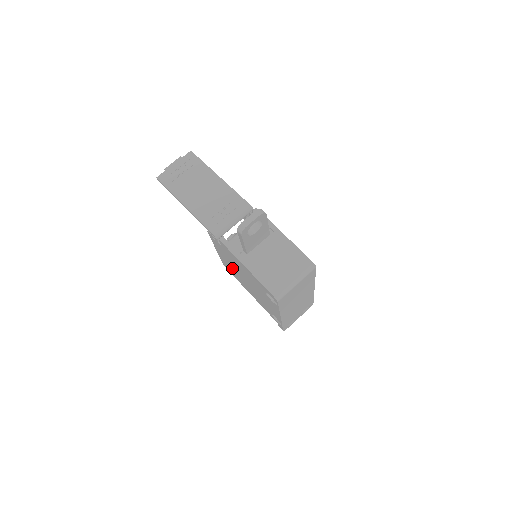
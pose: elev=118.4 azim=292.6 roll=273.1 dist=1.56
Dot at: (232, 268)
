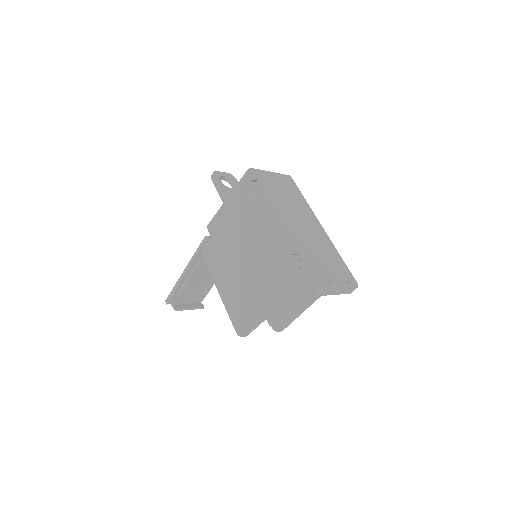
Dot at: (237, 286)
